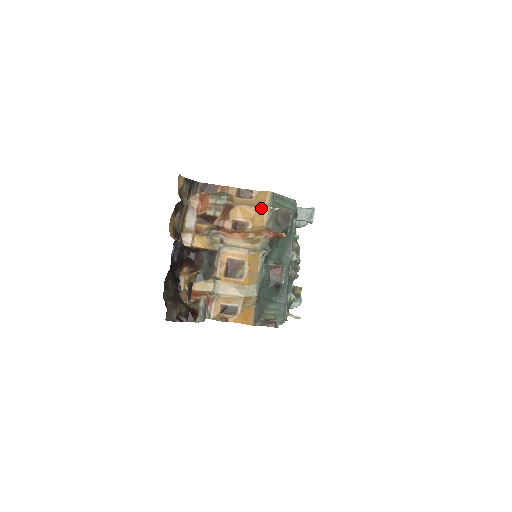
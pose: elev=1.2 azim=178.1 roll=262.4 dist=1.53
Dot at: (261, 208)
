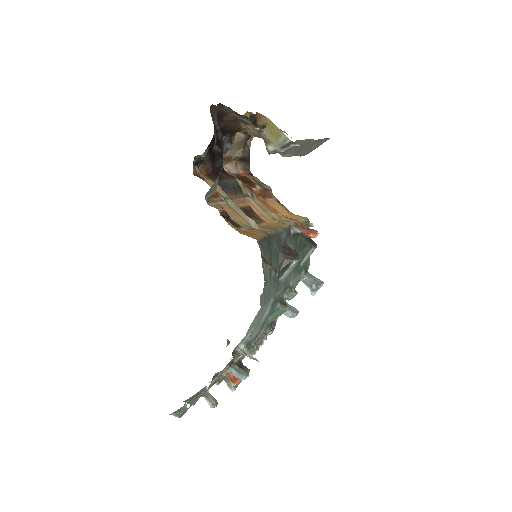
Dot at: (298, 215)
